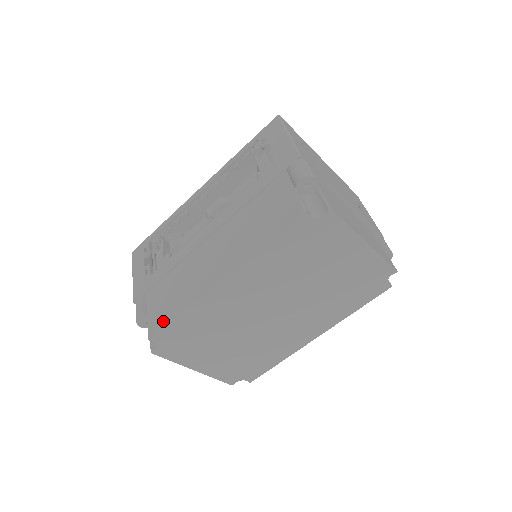
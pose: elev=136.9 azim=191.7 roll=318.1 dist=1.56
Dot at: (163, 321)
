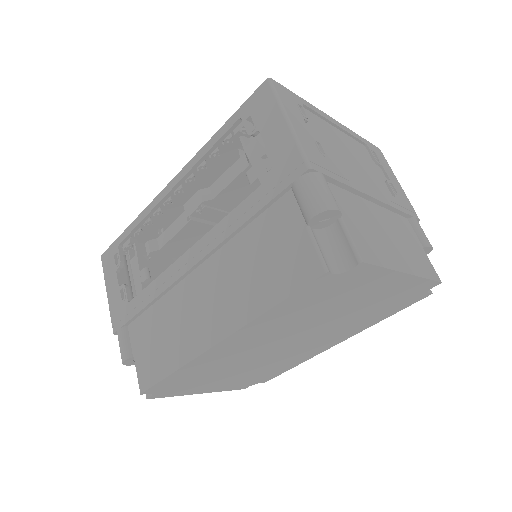
Dot at: (154, 376)
